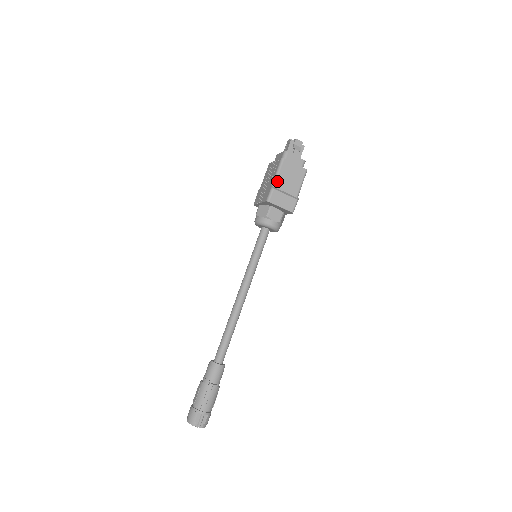
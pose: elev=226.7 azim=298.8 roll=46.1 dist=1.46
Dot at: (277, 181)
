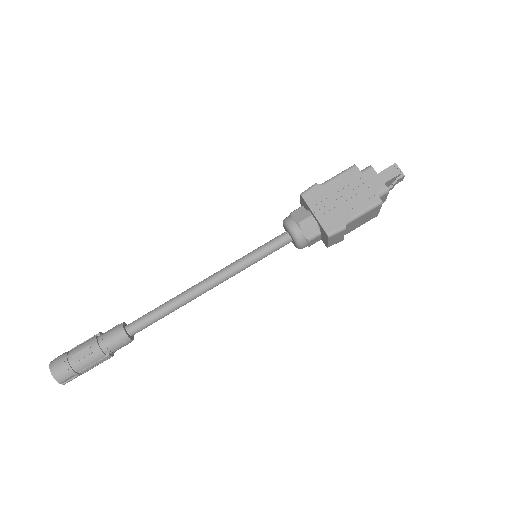
Dot at: (354, 221)
